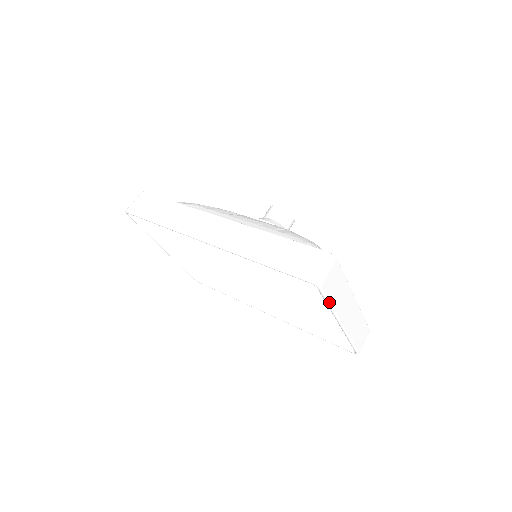
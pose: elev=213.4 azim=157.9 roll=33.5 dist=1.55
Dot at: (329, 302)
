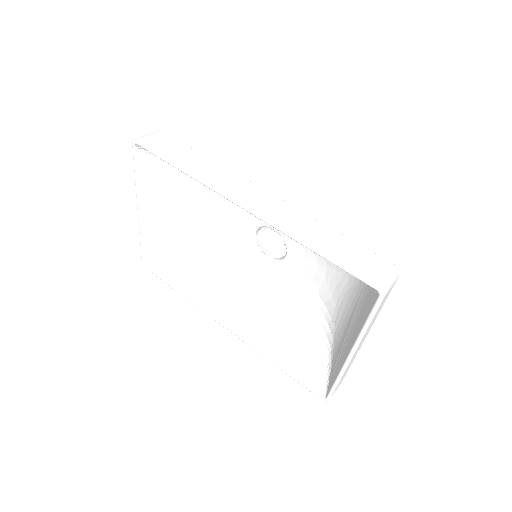
Dot at: (371, 321)
